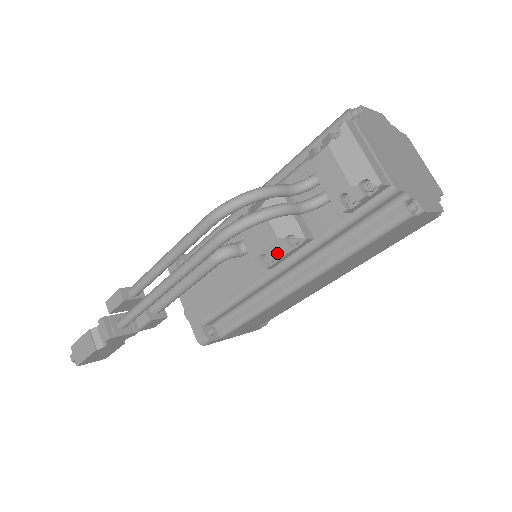
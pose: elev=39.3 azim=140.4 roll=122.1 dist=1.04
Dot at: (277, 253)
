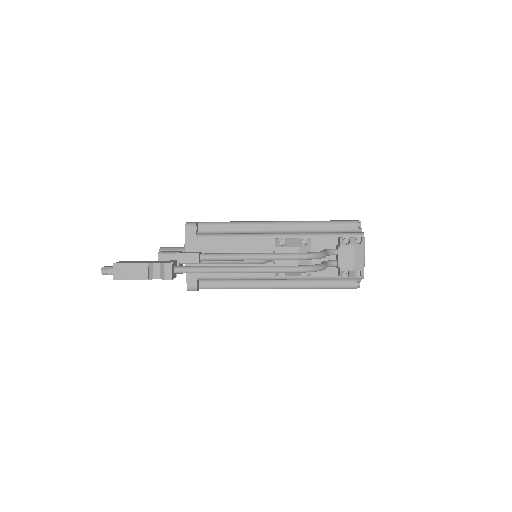
Dot at: (290, 274)
